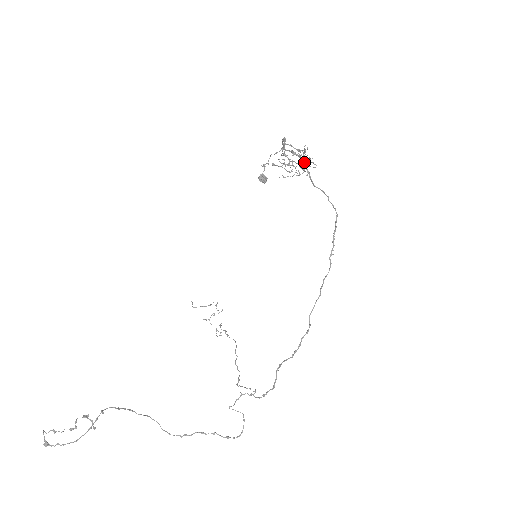
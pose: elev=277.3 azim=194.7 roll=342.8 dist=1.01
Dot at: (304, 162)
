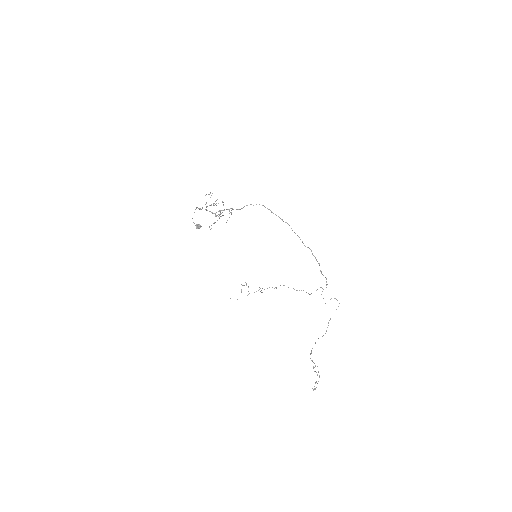
Dot at: (233, 209)
